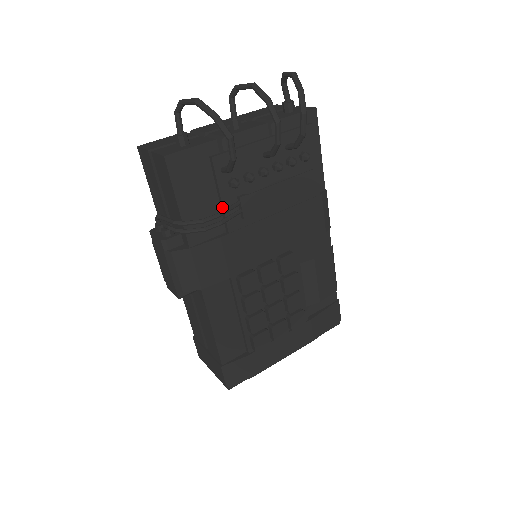
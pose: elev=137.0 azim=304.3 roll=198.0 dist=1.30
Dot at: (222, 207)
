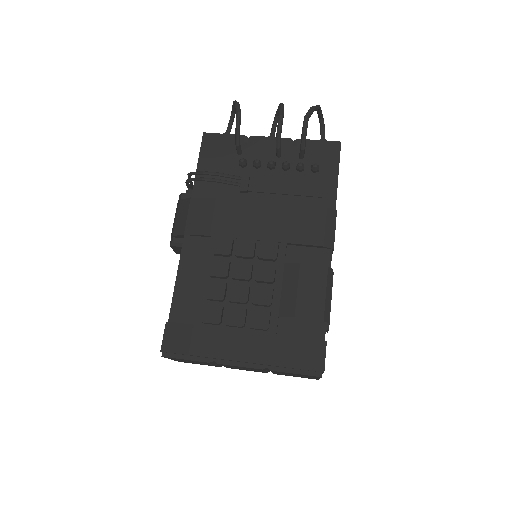
Dot at: (228, 178)
